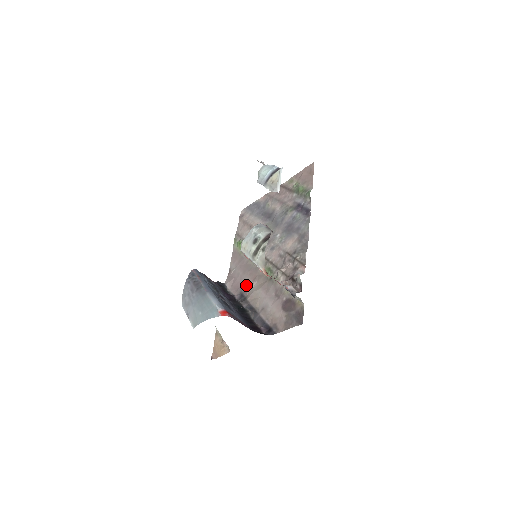
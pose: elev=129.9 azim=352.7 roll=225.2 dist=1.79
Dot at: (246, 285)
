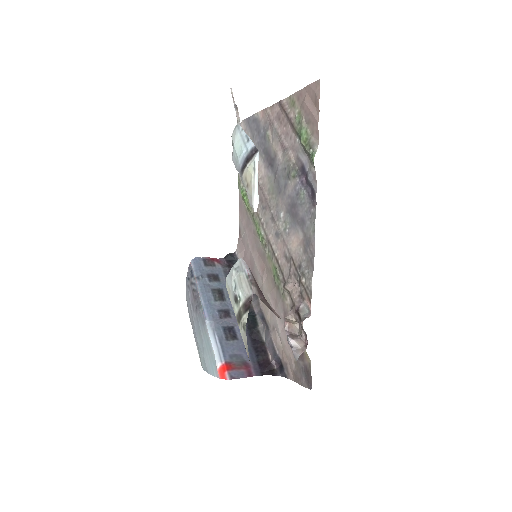
Dot at: (256, 274)
